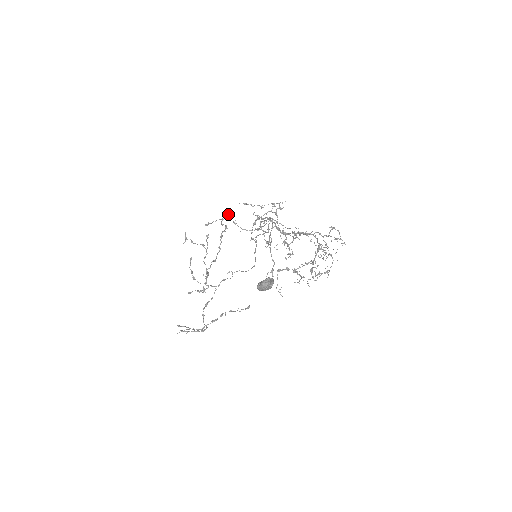
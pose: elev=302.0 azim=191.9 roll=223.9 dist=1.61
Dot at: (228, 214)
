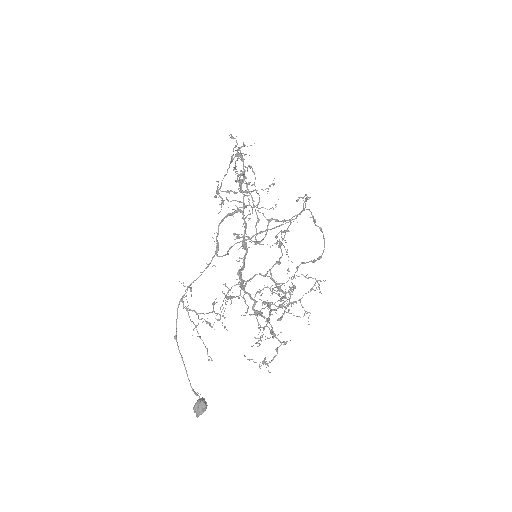
Dot at: occluded
